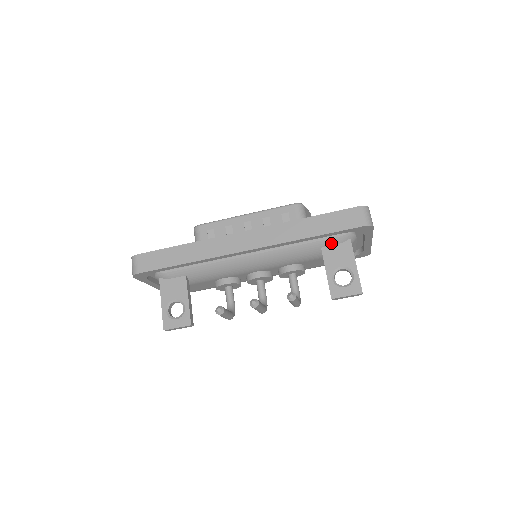
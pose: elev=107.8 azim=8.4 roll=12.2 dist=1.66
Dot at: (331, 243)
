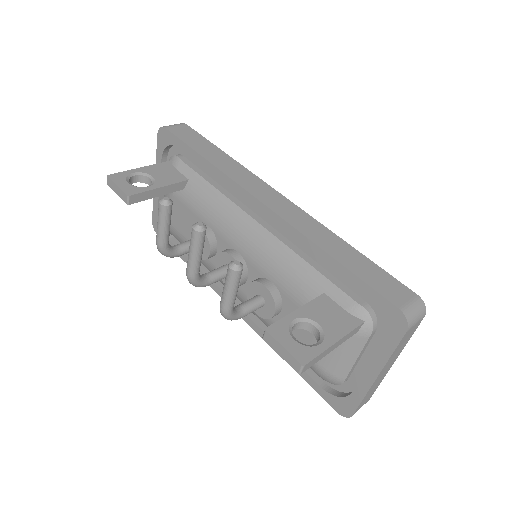
Dot at: (340, 300)
